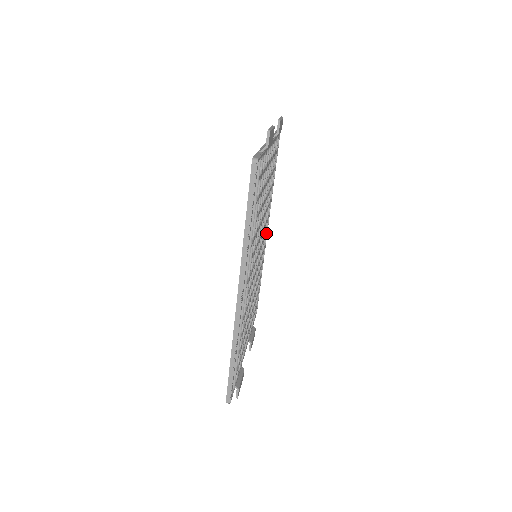
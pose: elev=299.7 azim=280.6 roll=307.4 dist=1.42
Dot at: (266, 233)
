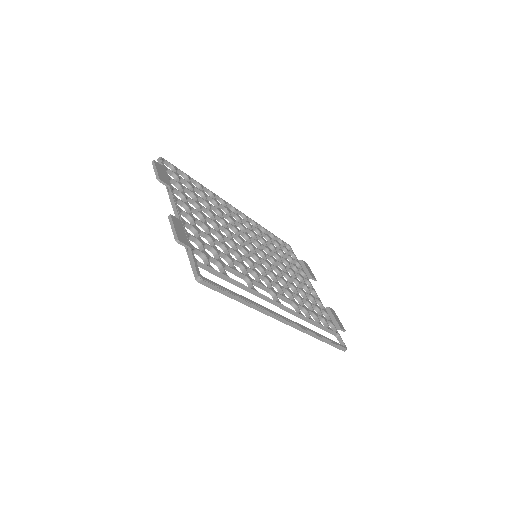
Dot at: (237, 214)
